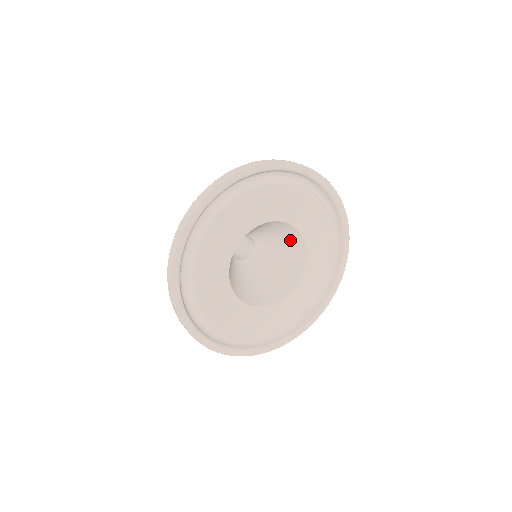
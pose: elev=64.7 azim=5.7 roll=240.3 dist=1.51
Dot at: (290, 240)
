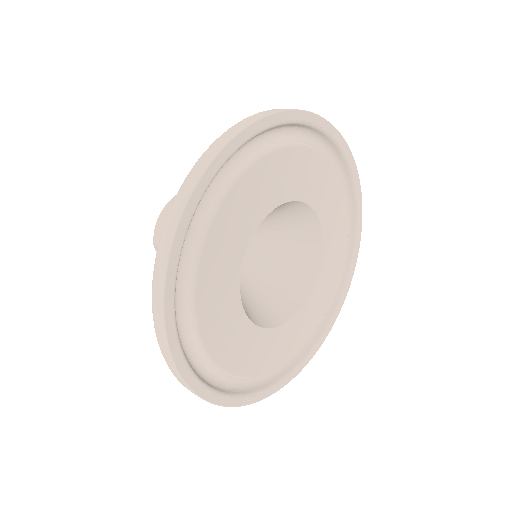
Dot at: (295, 219)
